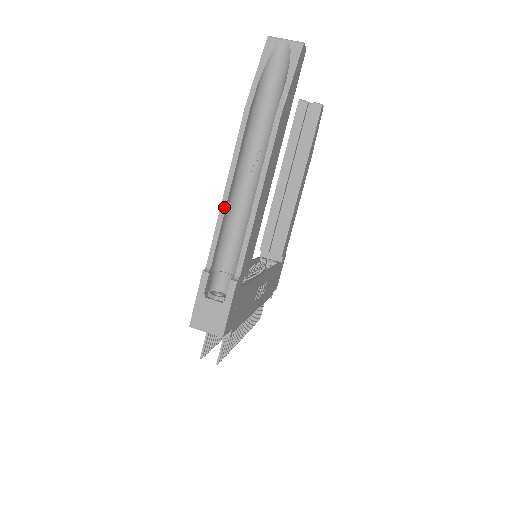
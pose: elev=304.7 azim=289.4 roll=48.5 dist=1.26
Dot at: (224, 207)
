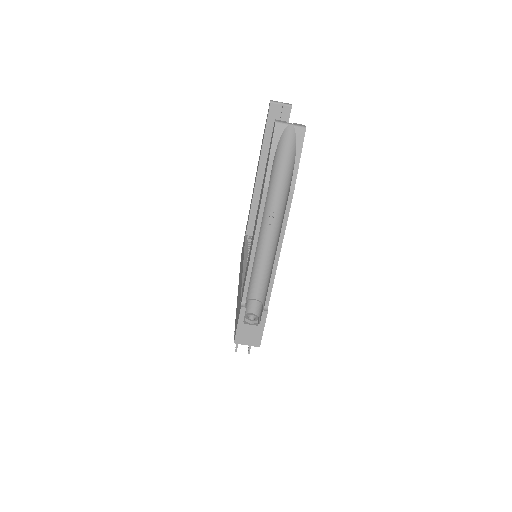
Dot at: (252, 260)
